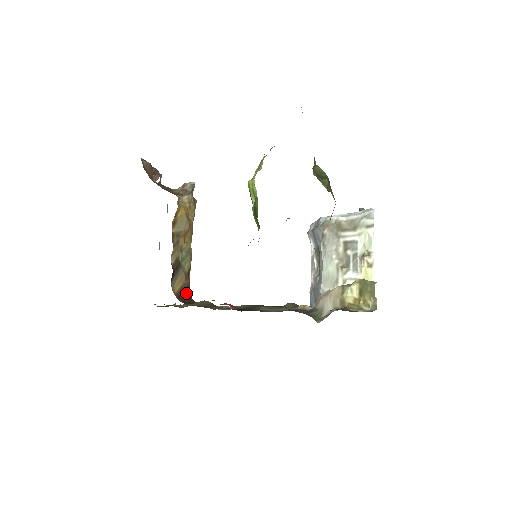
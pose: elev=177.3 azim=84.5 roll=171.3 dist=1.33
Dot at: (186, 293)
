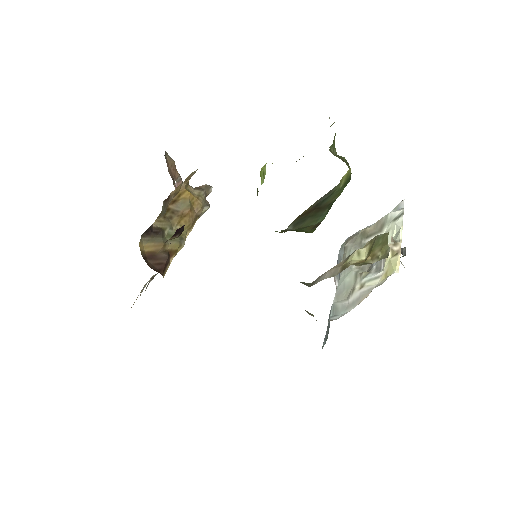
Dot at: (157, 265)
